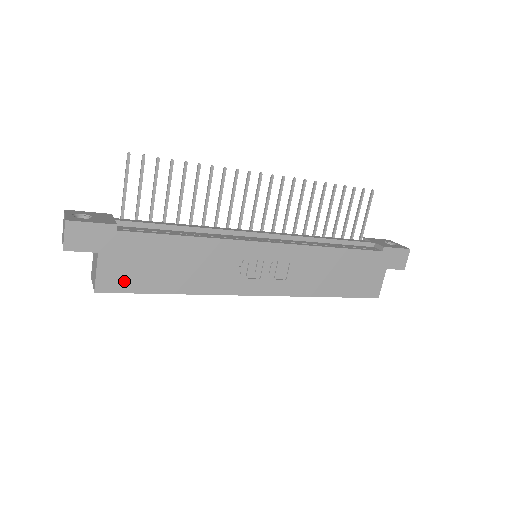
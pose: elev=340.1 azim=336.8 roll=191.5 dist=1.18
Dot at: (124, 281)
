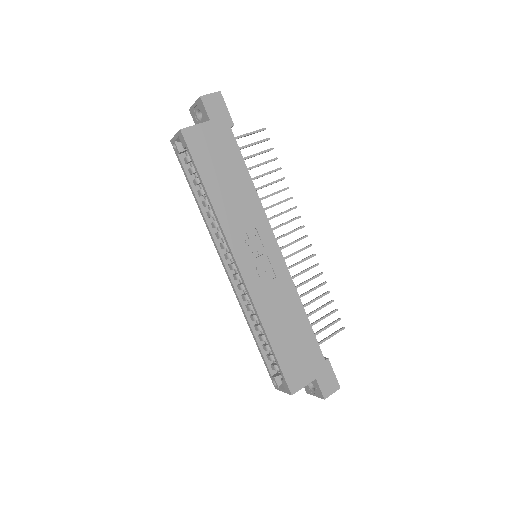
Dot at: (199, 148)
